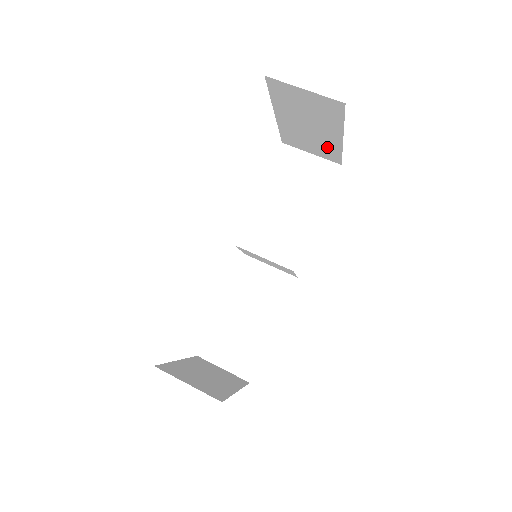
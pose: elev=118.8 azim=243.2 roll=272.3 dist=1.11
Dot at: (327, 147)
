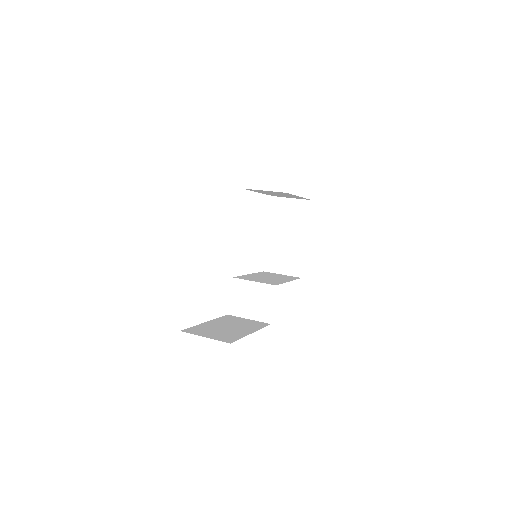
Dot at: (295, 257)
